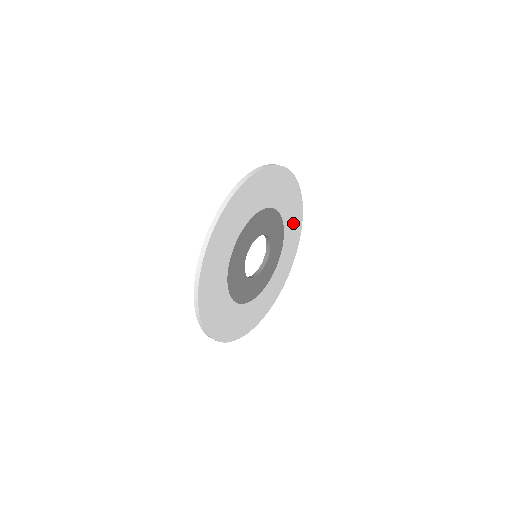
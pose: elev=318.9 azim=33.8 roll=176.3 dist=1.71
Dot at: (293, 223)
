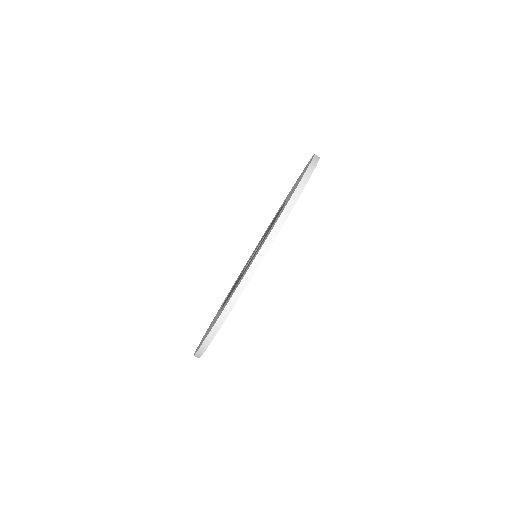
Dot at: occluded
